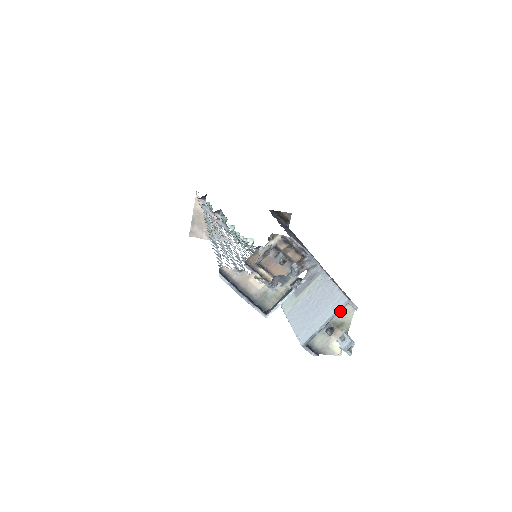
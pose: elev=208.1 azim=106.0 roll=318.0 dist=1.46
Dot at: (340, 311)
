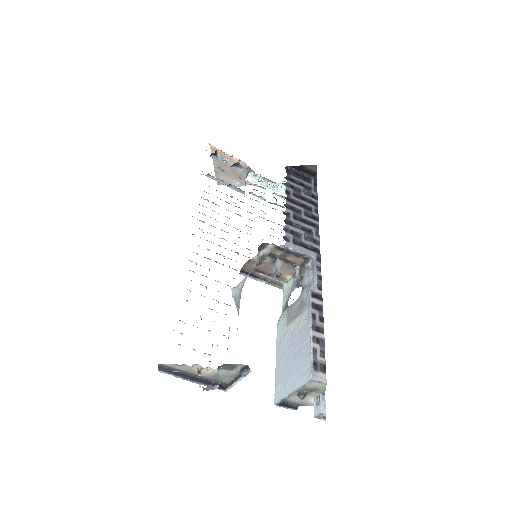
Dot at: occluded
